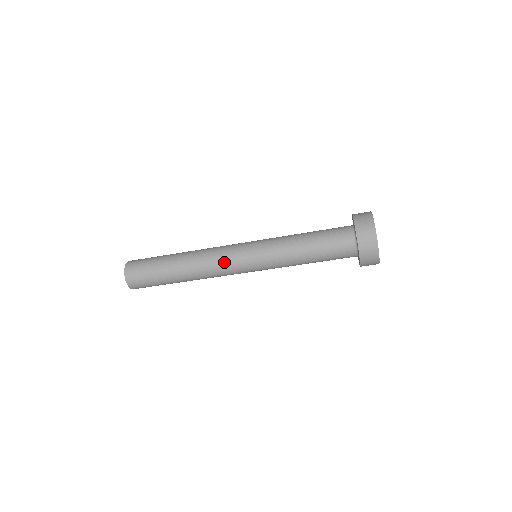
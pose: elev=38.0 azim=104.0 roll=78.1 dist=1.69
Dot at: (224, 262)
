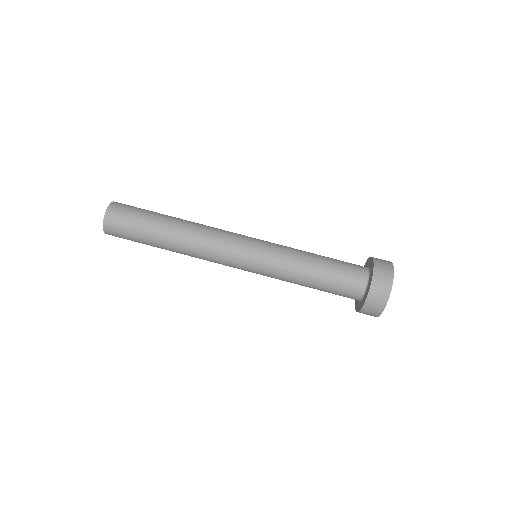
Dot at: (223, 246)
